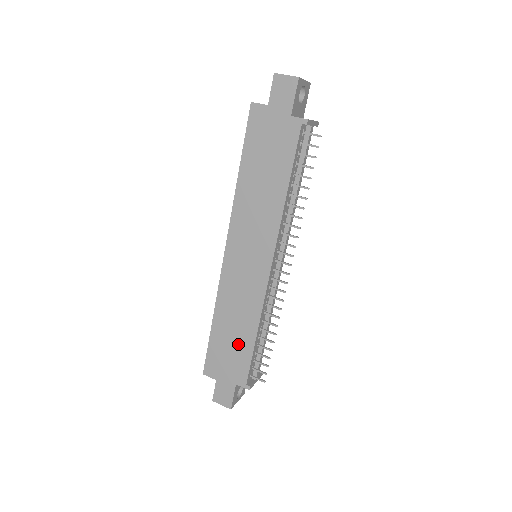
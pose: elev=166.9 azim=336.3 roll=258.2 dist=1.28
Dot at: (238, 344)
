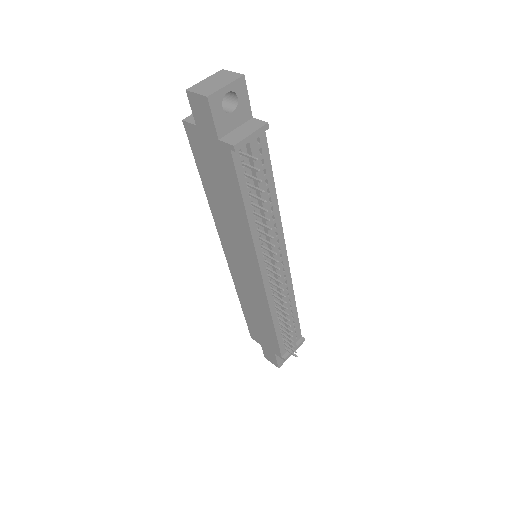
Dot at: (264, 327)
